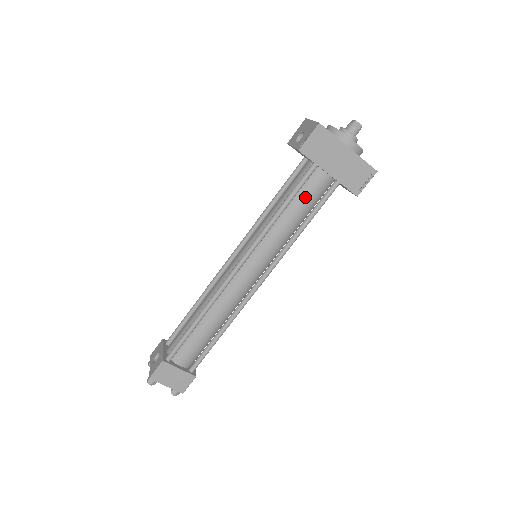
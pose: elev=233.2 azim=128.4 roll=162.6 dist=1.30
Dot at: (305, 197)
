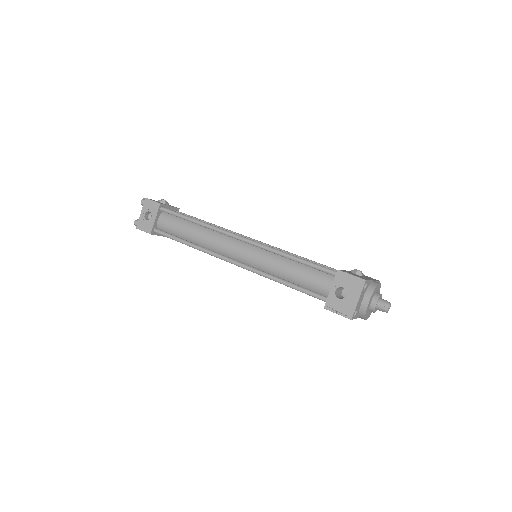
Dot at: occluded
